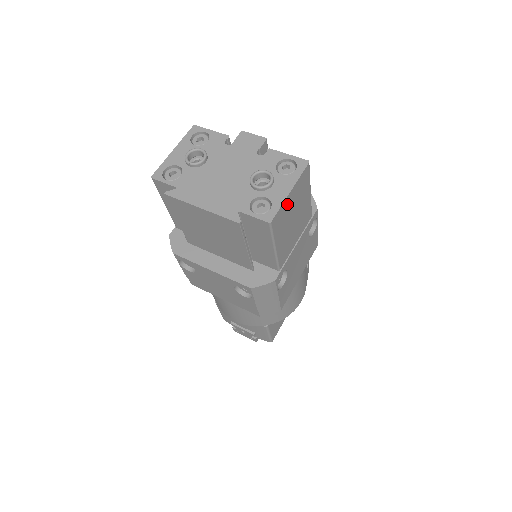
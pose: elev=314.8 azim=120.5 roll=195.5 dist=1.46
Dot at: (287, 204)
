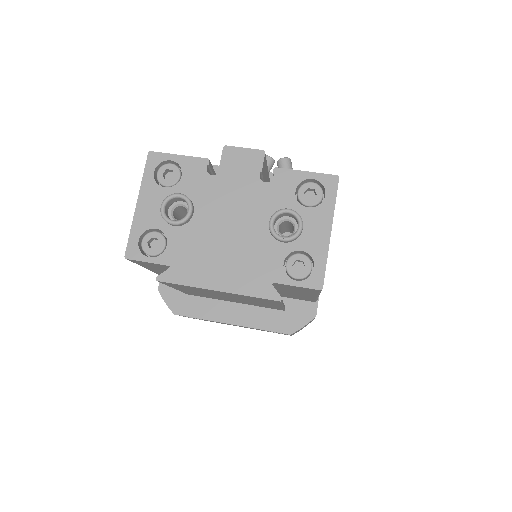
Dot at: occluded
